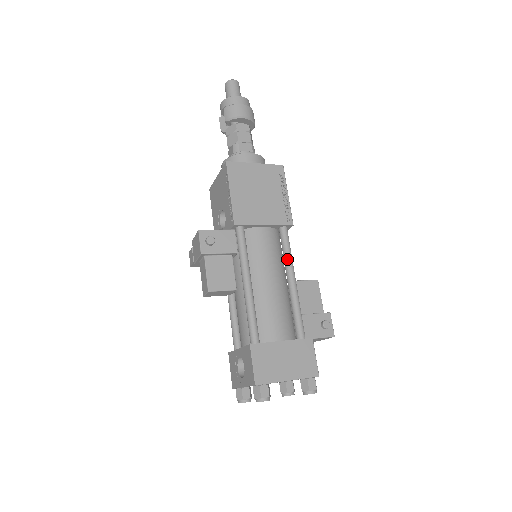
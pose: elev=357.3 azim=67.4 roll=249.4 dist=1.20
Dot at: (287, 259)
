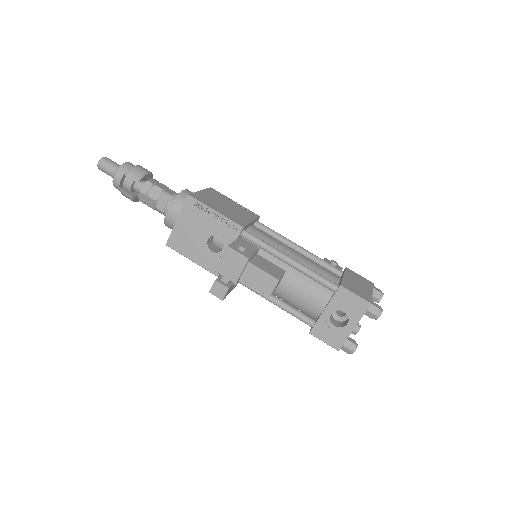
Dot at: (281, 237)
